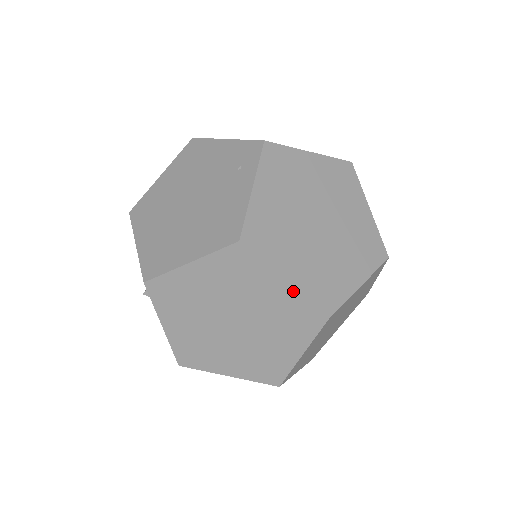
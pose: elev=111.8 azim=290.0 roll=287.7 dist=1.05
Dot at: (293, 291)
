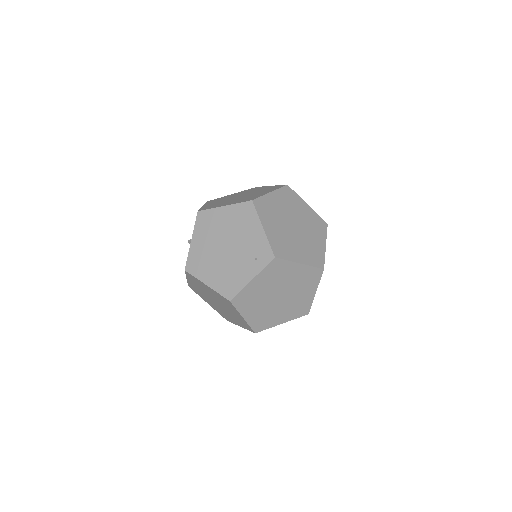
Dot at: (245, 321)
